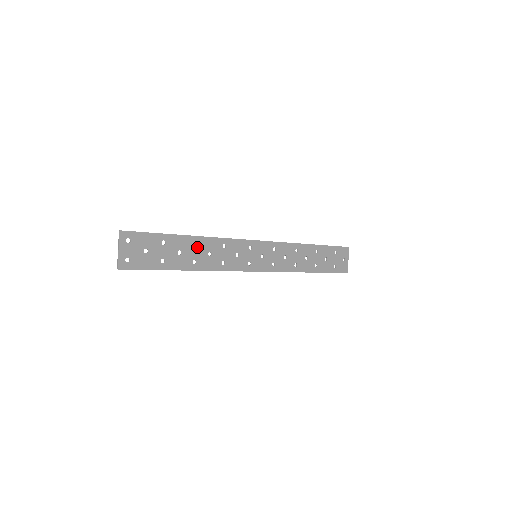
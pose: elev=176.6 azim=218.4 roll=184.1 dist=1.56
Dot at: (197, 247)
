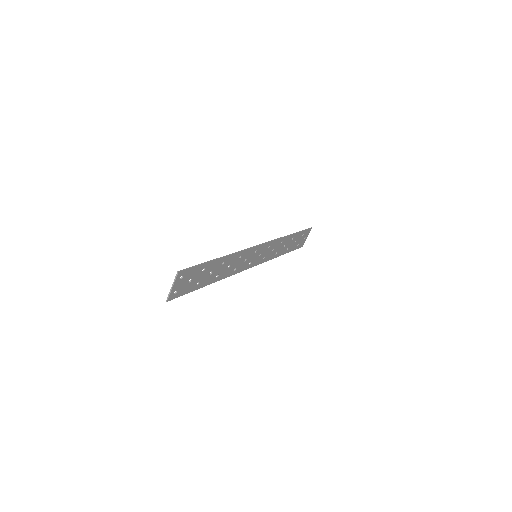
Dot at: (223, 264)
